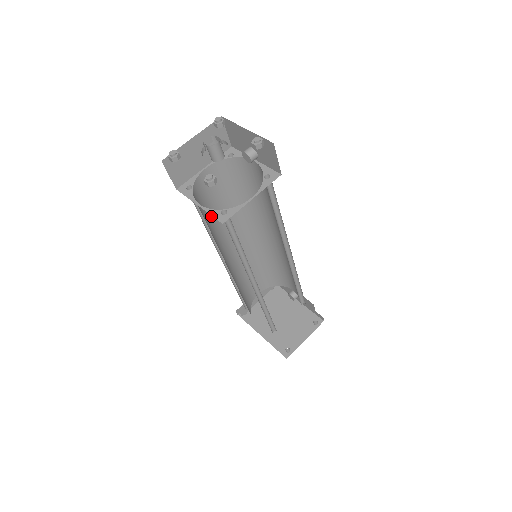
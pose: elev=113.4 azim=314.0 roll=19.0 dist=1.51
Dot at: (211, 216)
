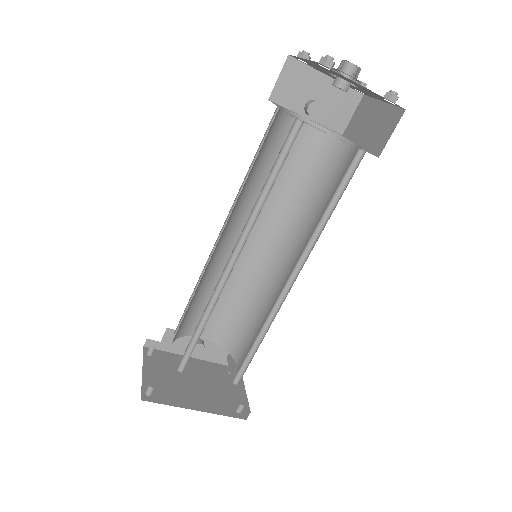
Dot at: occluded
